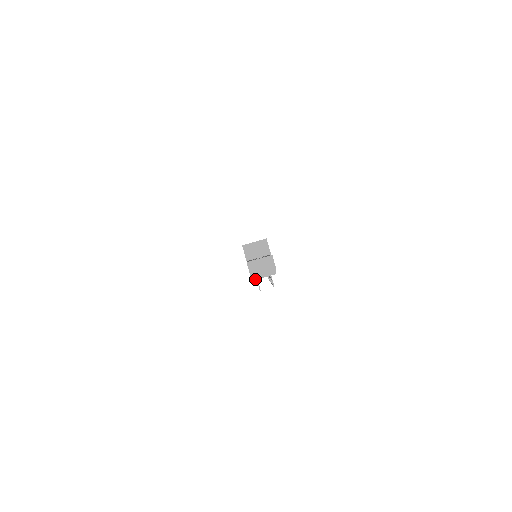
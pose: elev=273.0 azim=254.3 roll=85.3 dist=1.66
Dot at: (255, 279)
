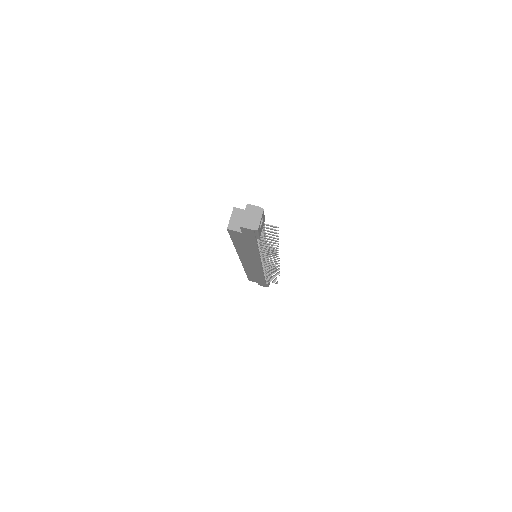
Dot at: (258, 228)
